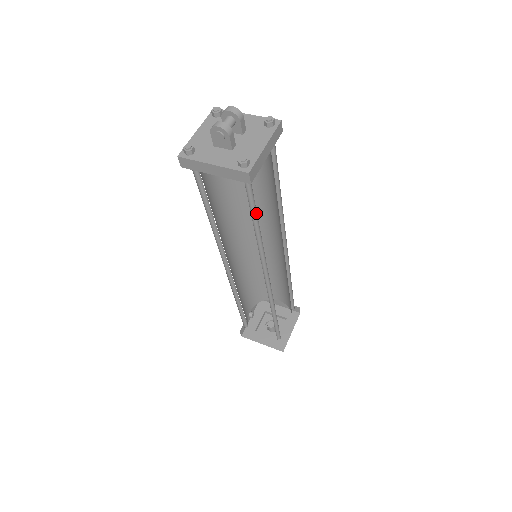
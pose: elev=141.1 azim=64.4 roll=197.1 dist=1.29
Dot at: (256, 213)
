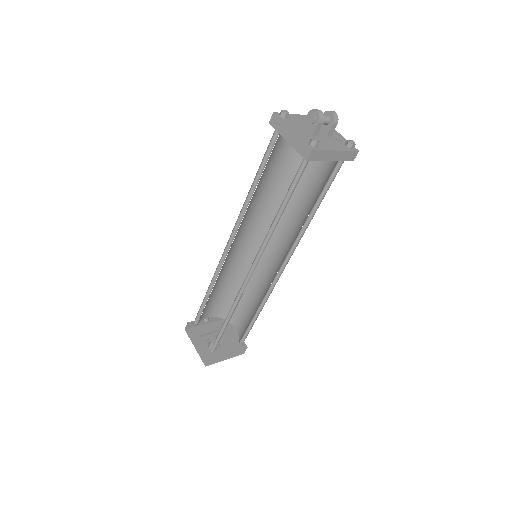
Dot at: (289, 198)
